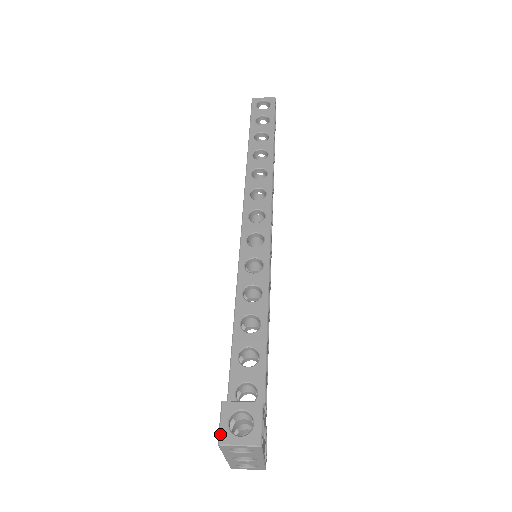
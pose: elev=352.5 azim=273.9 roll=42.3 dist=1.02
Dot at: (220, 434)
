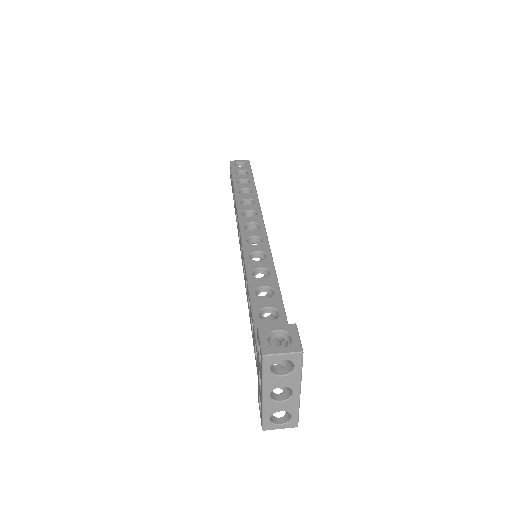
Dot at: (262, 348)
